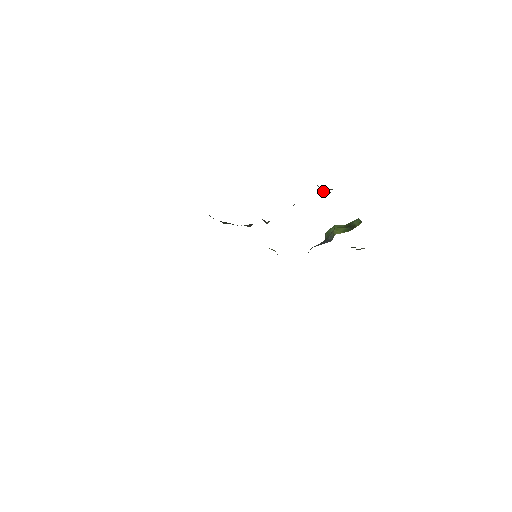
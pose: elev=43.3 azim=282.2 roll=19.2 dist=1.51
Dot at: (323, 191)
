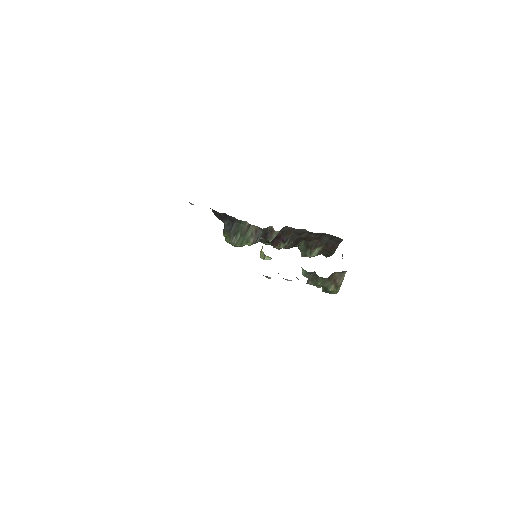
Dot at: (312, 244)
